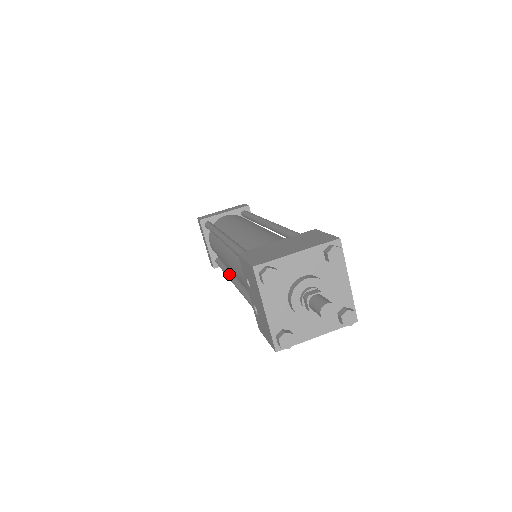
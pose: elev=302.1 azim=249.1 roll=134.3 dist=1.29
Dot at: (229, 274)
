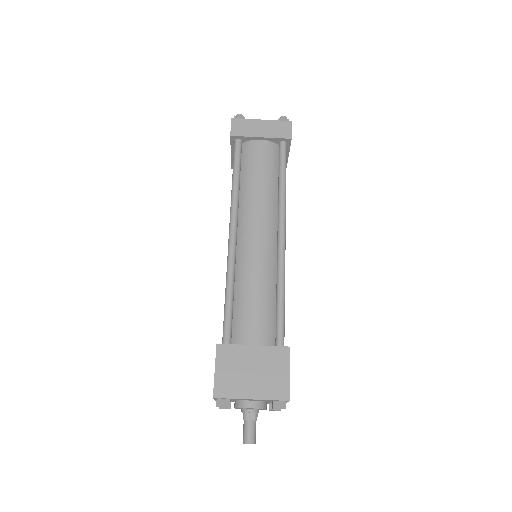
Dot at: occluded
